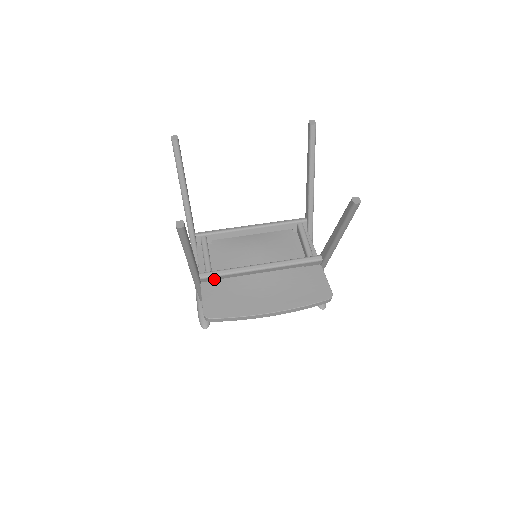
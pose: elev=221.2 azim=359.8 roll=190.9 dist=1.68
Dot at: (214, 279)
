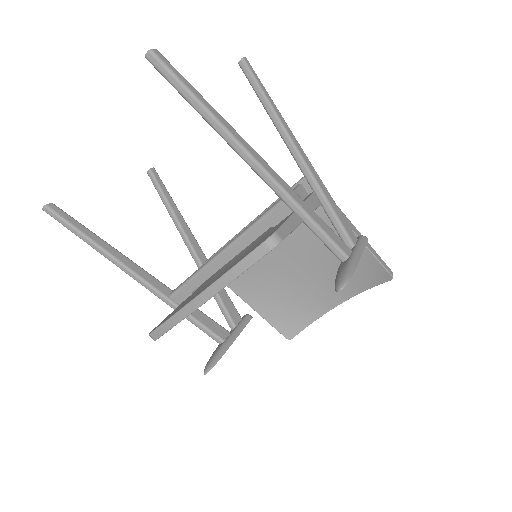
Dot at: (187, 294)
